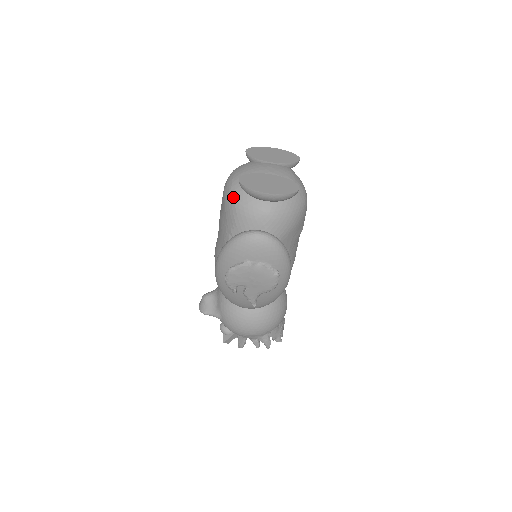
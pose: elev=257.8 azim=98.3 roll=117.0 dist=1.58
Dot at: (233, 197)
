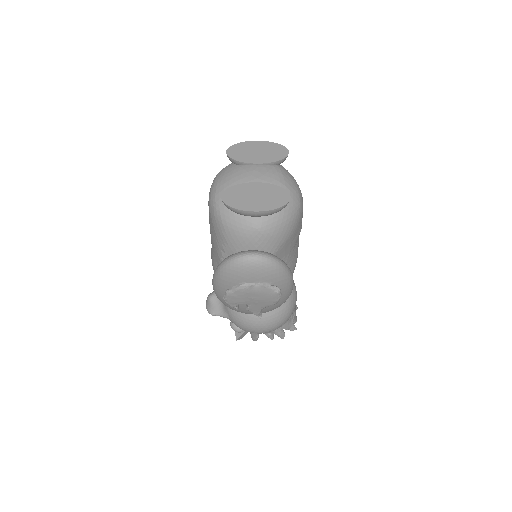
Dot at: (219, 213)
